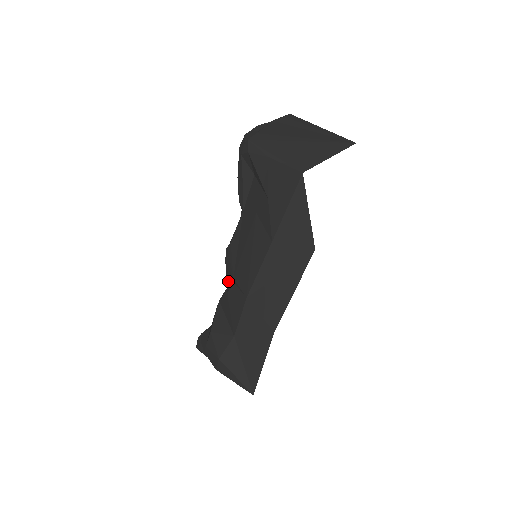
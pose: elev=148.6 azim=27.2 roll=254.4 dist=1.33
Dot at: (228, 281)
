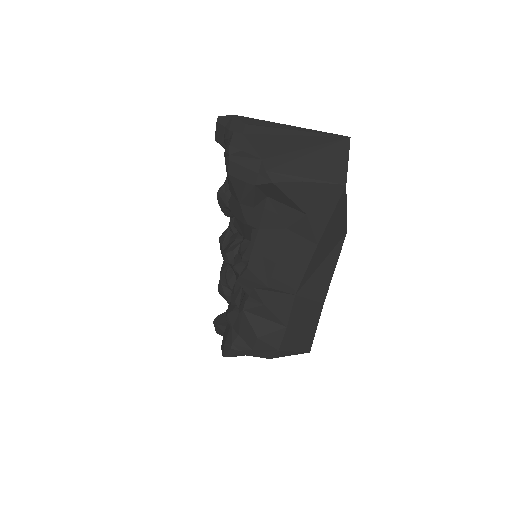
Dot at: (253, 291)
